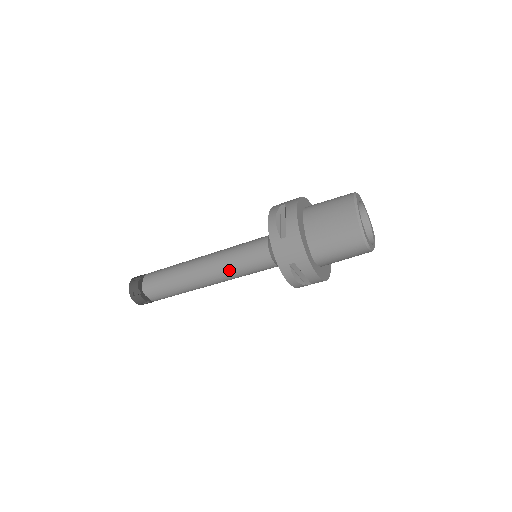
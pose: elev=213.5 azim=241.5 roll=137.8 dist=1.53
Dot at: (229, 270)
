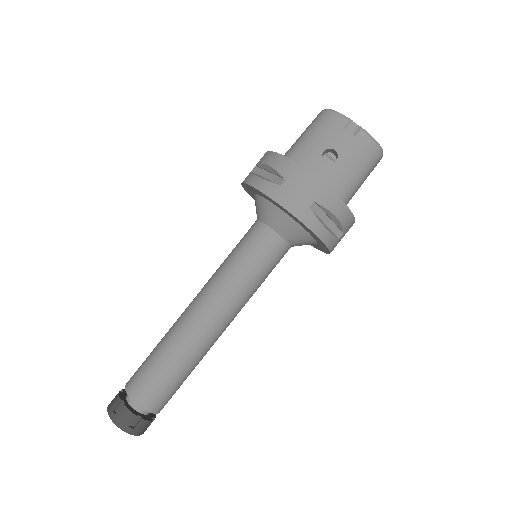
Dot at: (217, 270)
